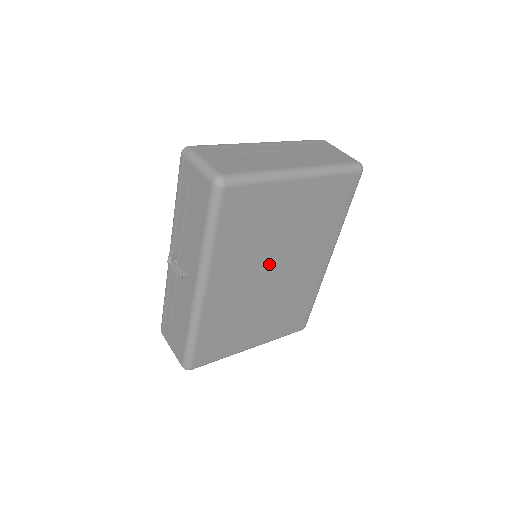
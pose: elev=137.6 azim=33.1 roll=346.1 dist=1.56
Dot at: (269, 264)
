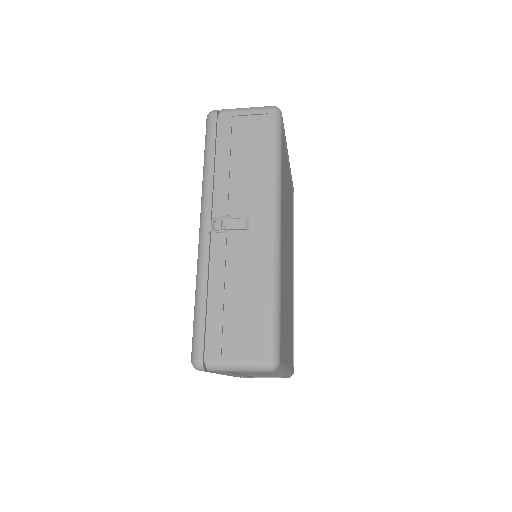
Dot at: occluded
